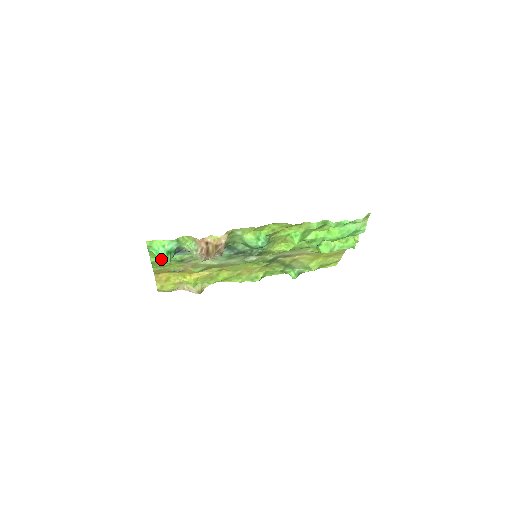
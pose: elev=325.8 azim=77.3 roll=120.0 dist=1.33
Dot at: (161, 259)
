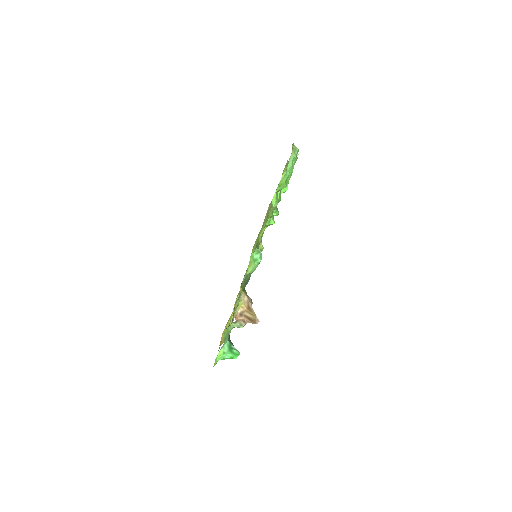
Dot at: occluded
